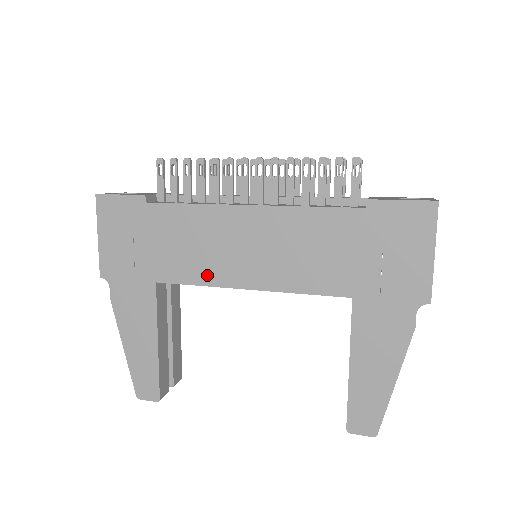
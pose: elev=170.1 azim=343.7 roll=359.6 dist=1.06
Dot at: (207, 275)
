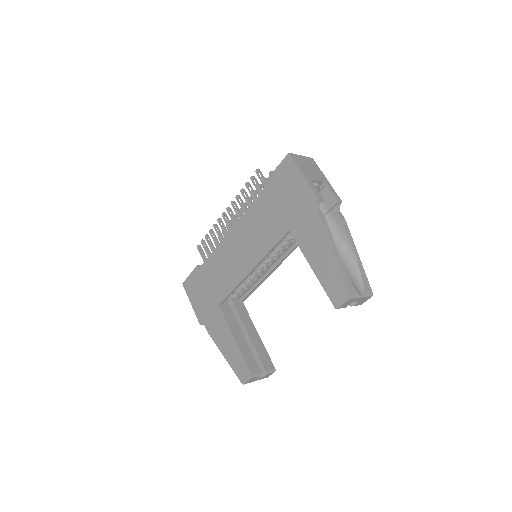
Dot at: (234, 280)
